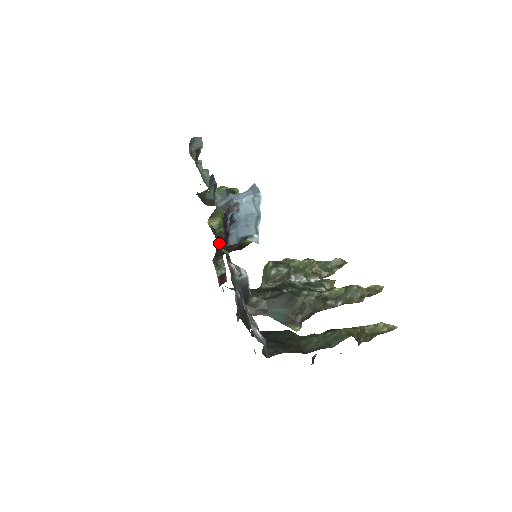
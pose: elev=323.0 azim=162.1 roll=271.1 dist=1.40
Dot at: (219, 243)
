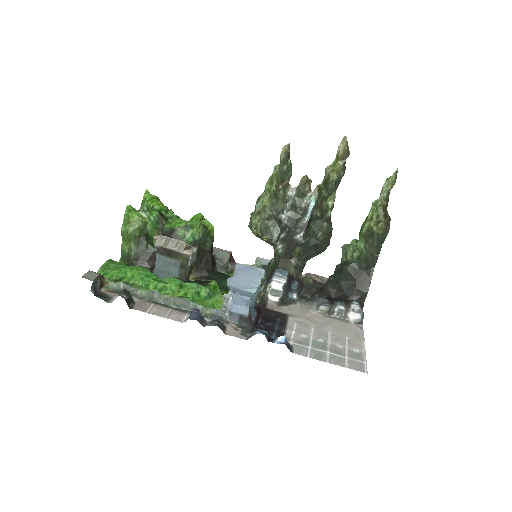
Dot at: (211, 270)
